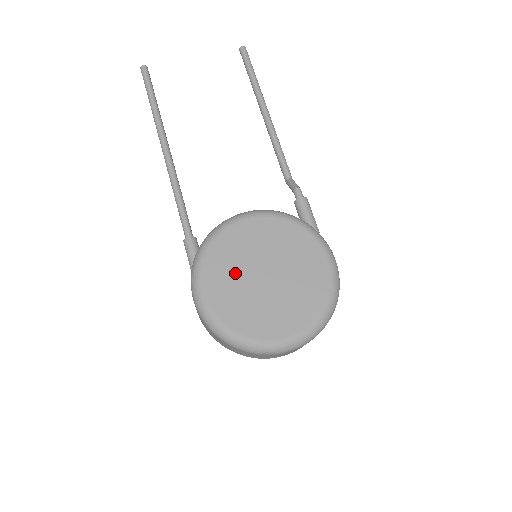
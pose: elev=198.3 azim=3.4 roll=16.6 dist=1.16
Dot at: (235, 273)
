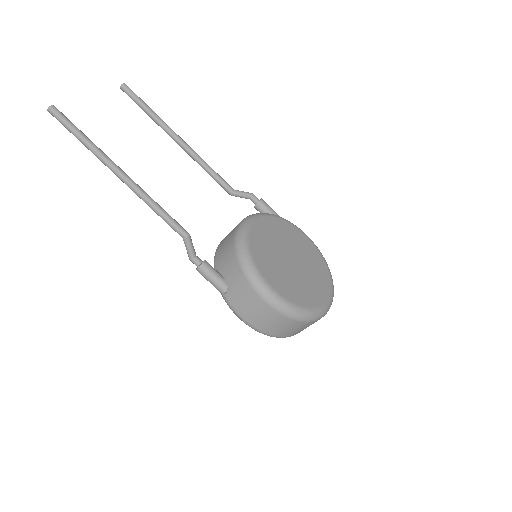
Dot at: (277, 266)
